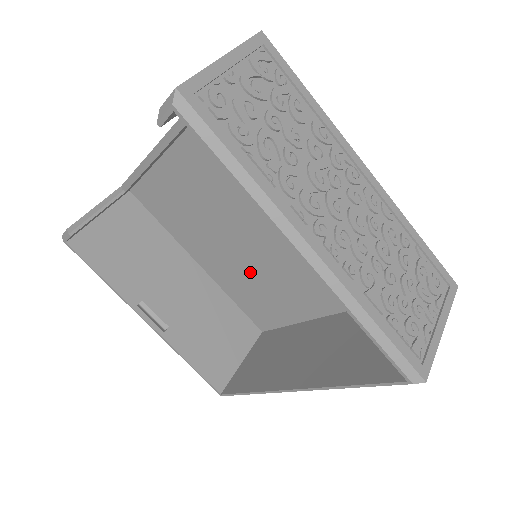
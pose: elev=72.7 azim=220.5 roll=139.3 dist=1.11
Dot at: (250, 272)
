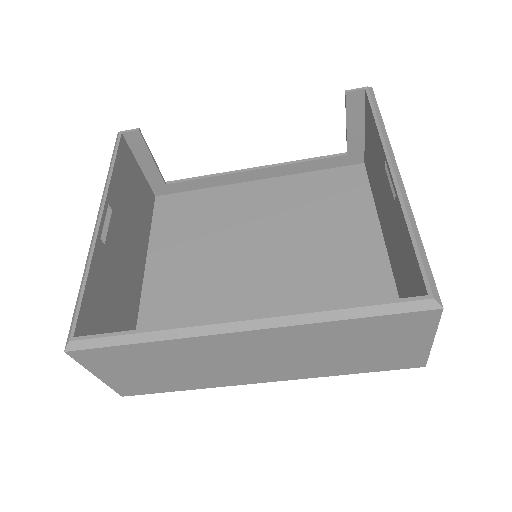
Dot at: (203, 297)
